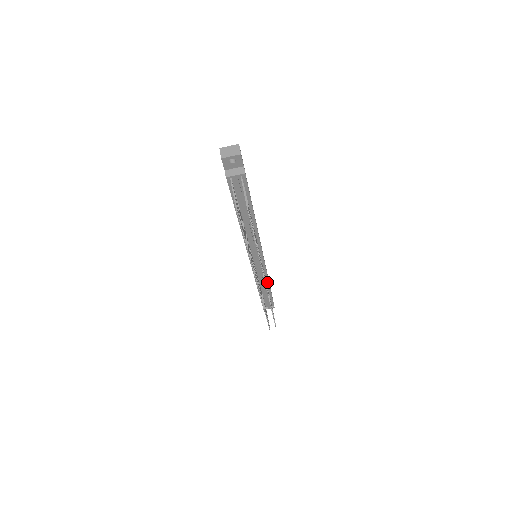
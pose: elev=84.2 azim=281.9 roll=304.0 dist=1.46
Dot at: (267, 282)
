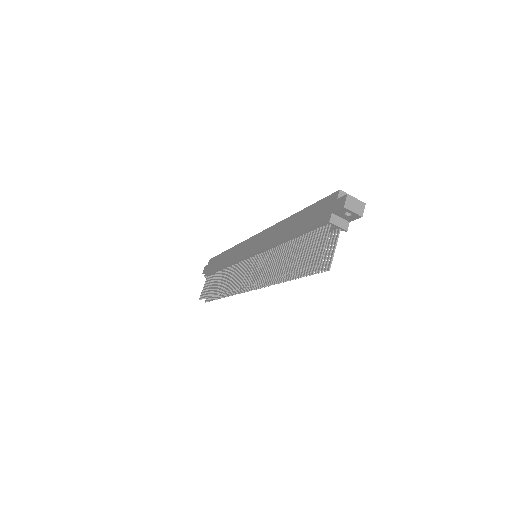
Dot at: occluded
